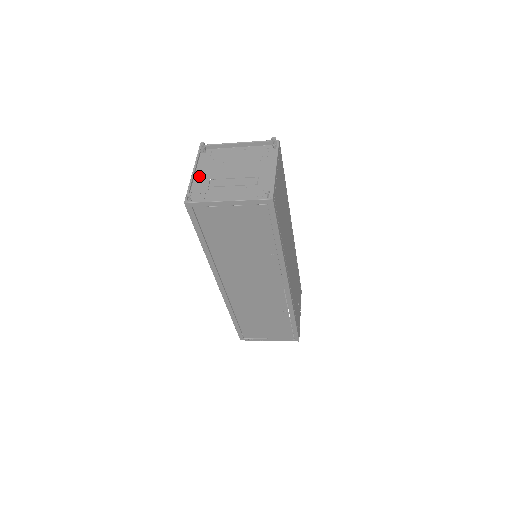
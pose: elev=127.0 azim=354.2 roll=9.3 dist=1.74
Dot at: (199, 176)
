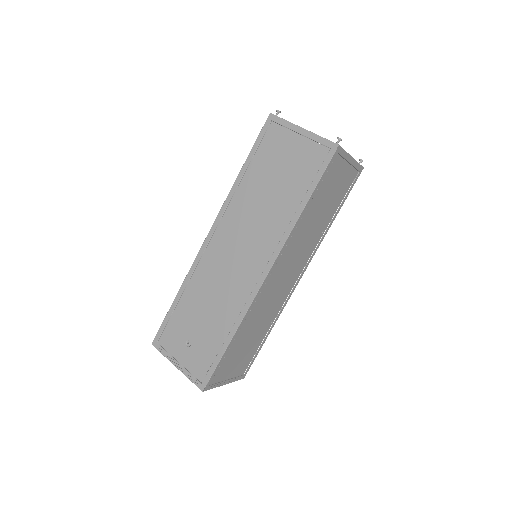
Dot at: (302, 135)
